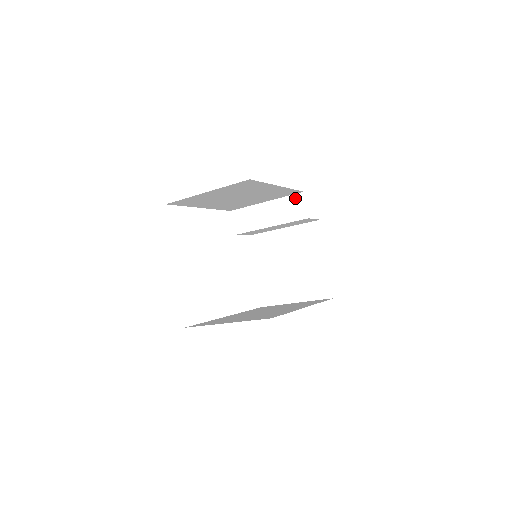
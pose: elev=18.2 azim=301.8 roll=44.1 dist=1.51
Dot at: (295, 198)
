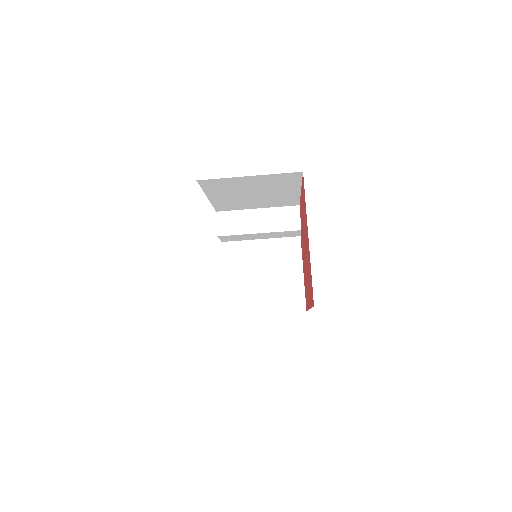
Dot at: (290, 210)
